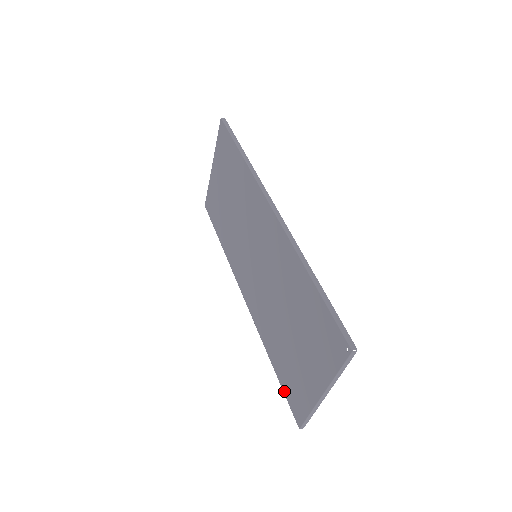
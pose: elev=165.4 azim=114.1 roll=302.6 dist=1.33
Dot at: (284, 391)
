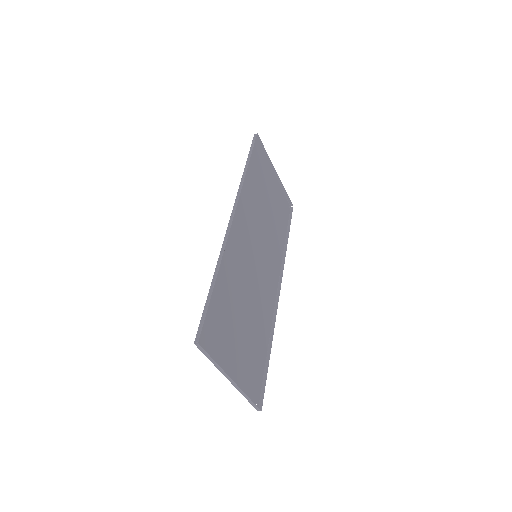
Dot at: (261, 376)
